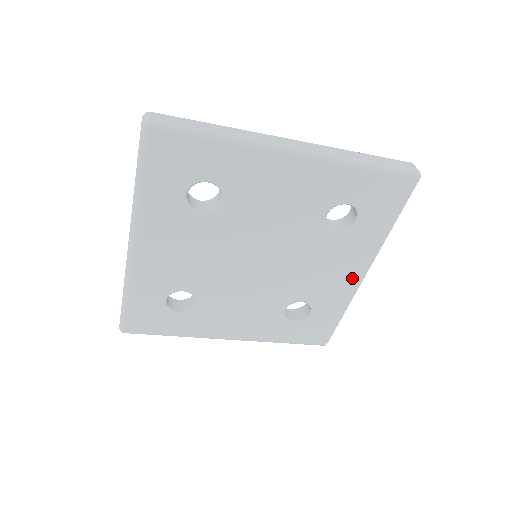
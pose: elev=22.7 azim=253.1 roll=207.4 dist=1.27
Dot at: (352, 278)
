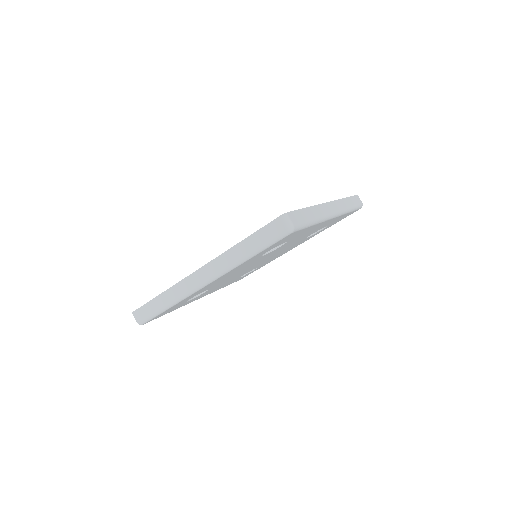
Dot at: (289, 250)
